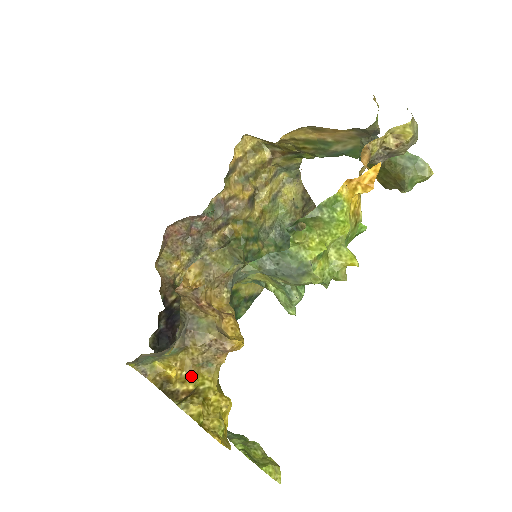
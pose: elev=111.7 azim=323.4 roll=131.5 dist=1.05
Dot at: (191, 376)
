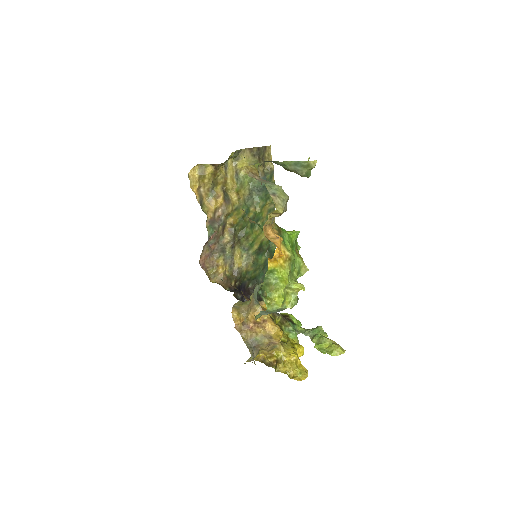
Dot at: (271, 355)
